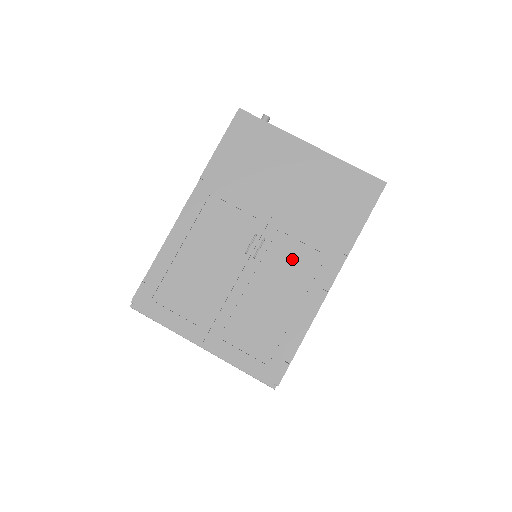
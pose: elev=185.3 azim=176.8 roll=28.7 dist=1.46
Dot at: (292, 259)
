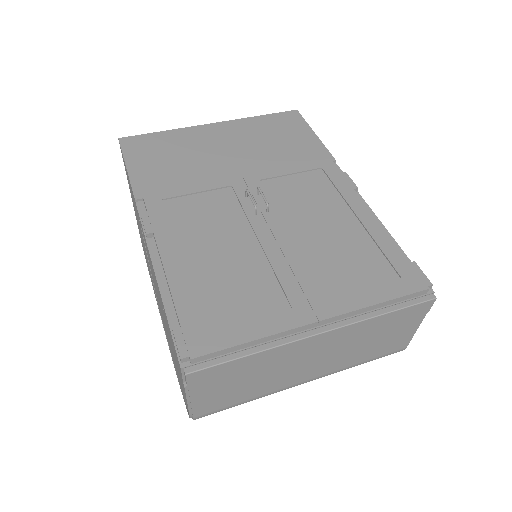
Dot at: (299, 190)
